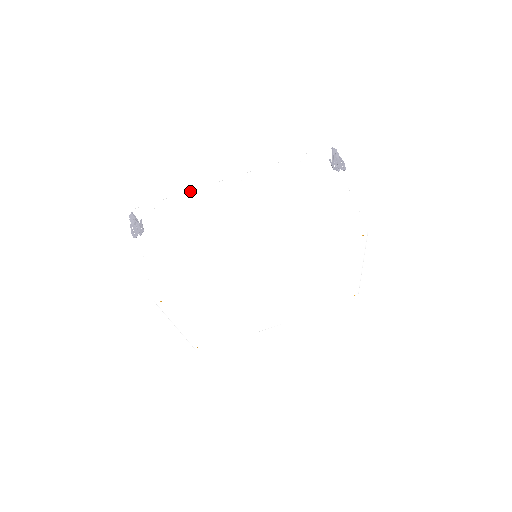
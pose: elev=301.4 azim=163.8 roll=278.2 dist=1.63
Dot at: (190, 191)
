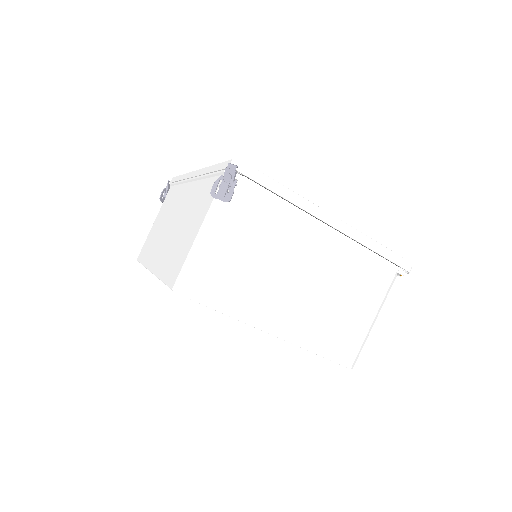
Dot at: (184, 174)
